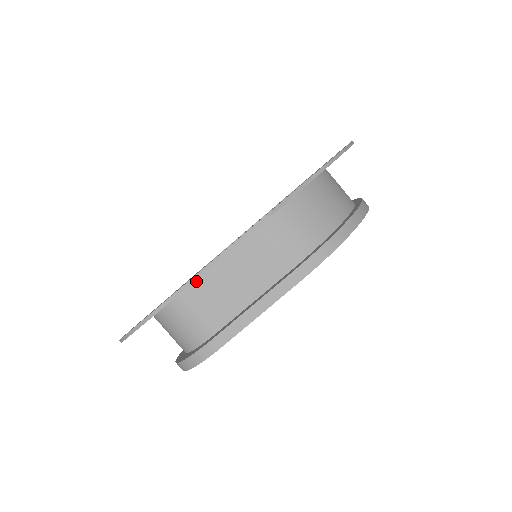
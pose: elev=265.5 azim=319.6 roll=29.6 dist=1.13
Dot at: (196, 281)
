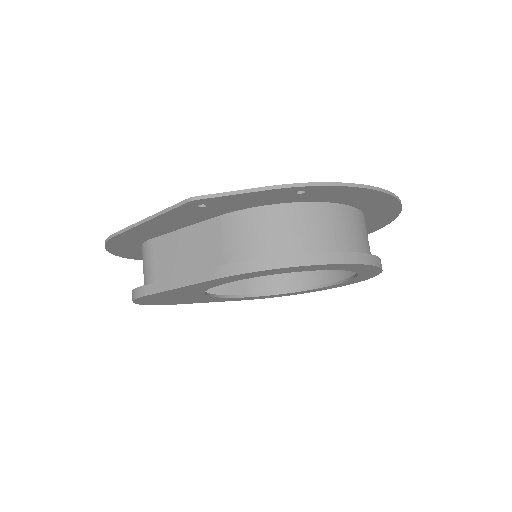
Dot at: (164, 236)
